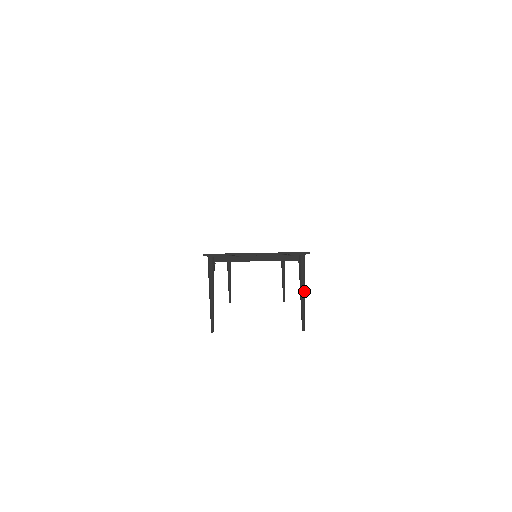
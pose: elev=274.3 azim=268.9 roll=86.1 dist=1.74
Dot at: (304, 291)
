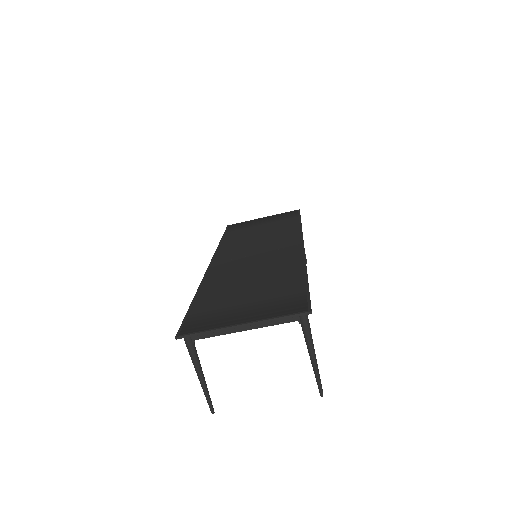
Dot at: (314, 354)
